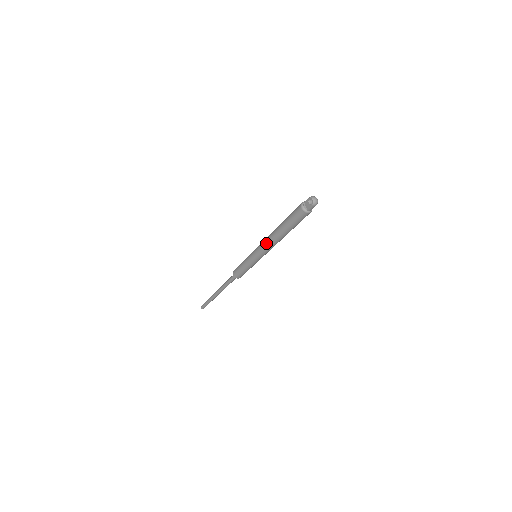
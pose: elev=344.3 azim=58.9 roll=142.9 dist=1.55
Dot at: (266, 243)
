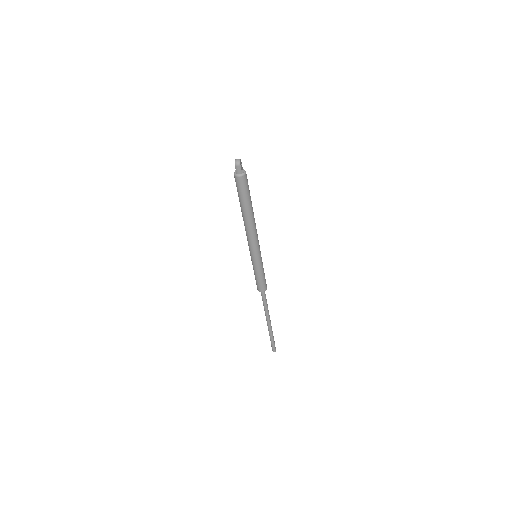
Dot at: occluded
